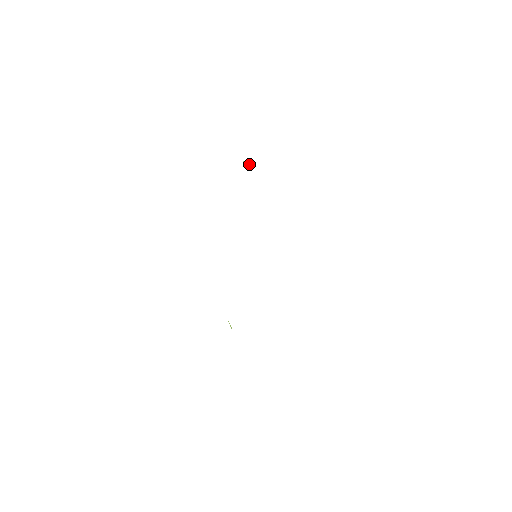
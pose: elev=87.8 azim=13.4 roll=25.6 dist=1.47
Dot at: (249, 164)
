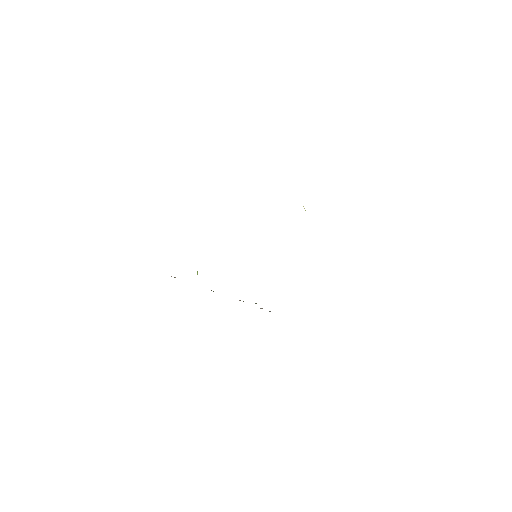
Dot at: occluded
